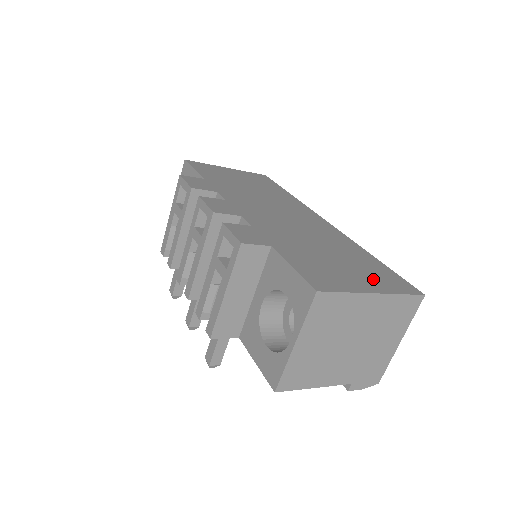
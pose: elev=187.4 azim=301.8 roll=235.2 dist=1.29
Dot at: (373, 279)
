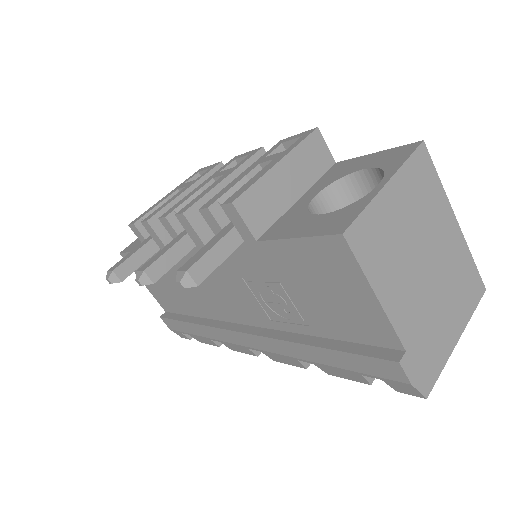
Dot at: occluded
